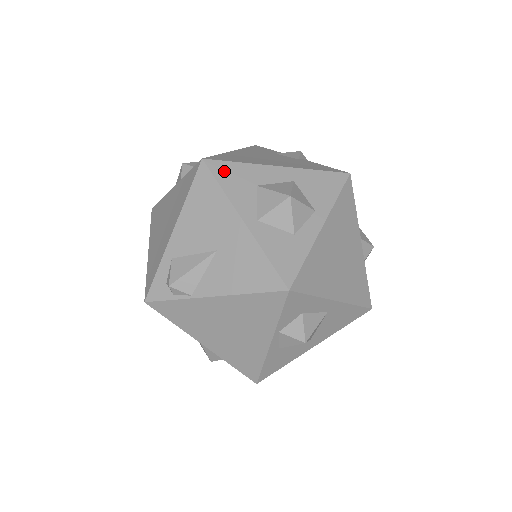
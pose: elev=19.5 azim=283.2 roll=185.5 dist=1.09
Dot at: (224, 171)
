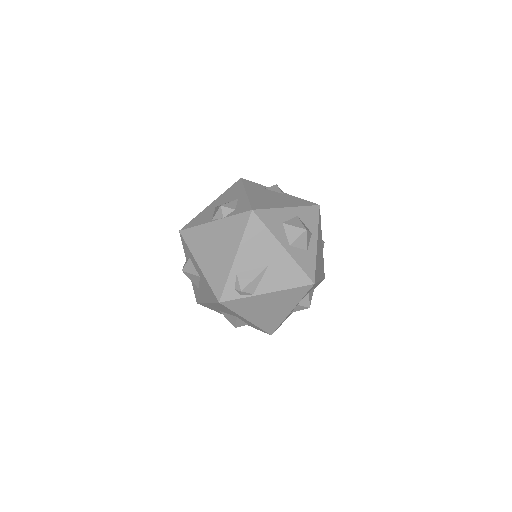
Dot at: (265, 216)
